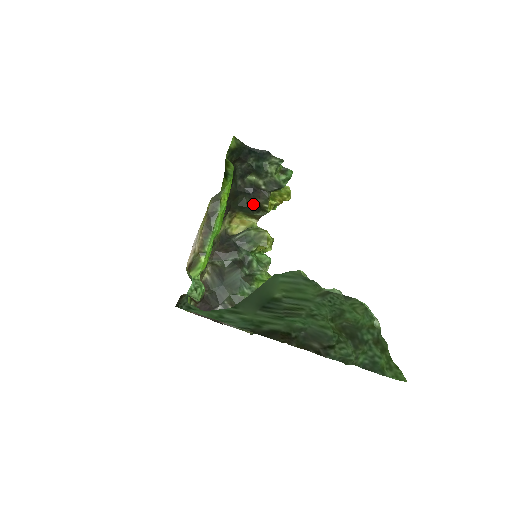
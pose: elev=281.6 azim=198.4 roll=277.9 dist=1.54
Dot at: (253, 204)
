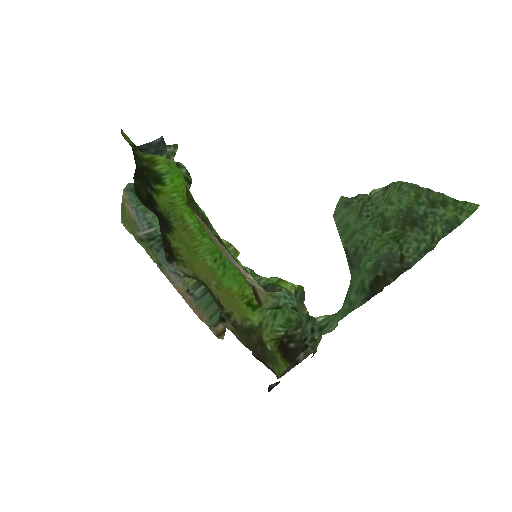
Dot at: occluded
